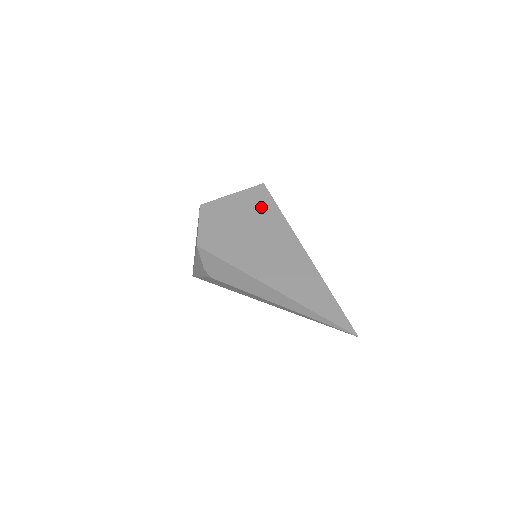
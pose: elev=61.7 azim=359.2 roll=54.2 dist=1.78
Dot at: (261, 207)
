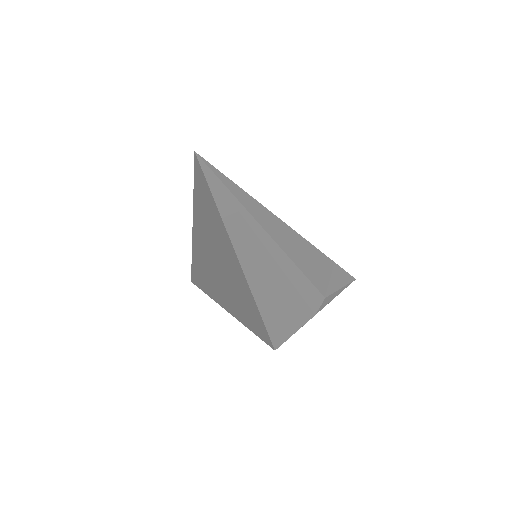
Dot at: occluded
